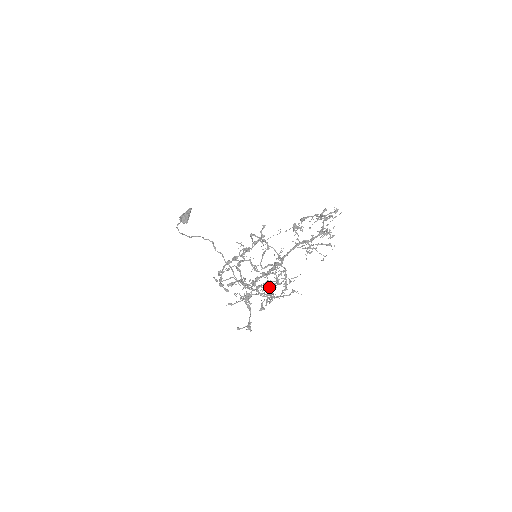
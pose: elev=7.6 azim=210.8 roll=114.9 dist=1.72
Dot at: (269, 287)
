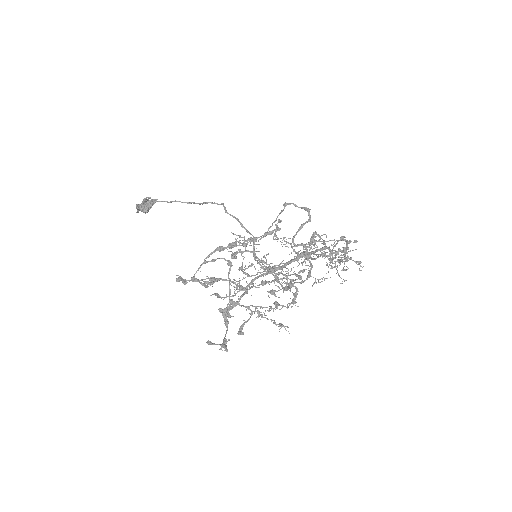
Dot at: occluded
